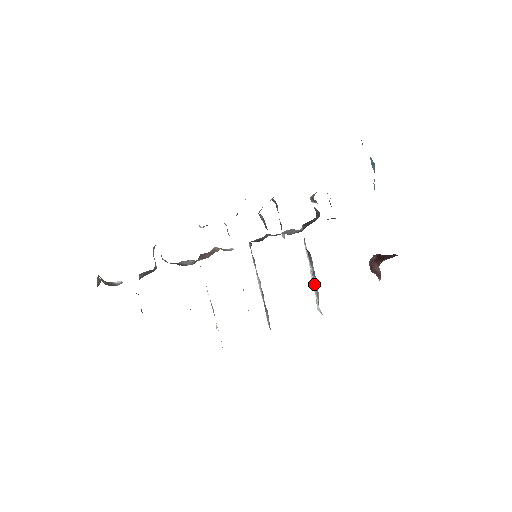
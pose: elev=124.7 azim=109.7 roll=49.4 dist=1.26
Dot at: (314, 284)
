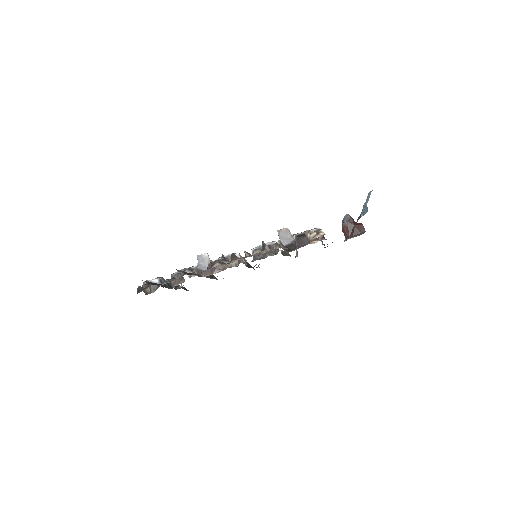
Dot at: occluded
